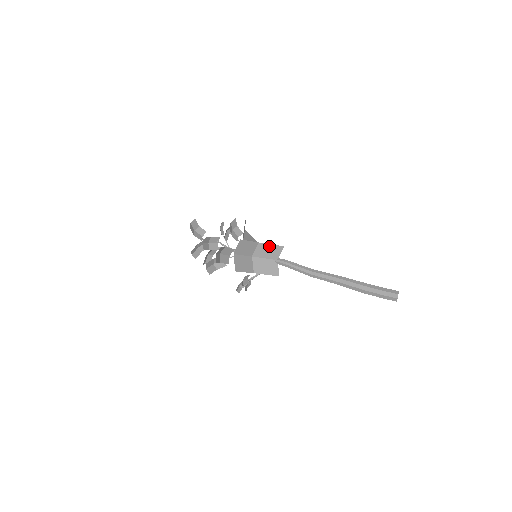
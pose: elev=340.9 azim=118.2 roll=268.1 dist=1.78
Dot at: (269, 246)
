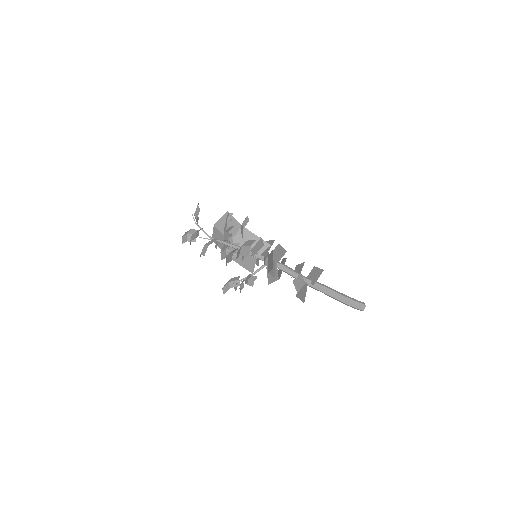
Dot at: (281, 248)
